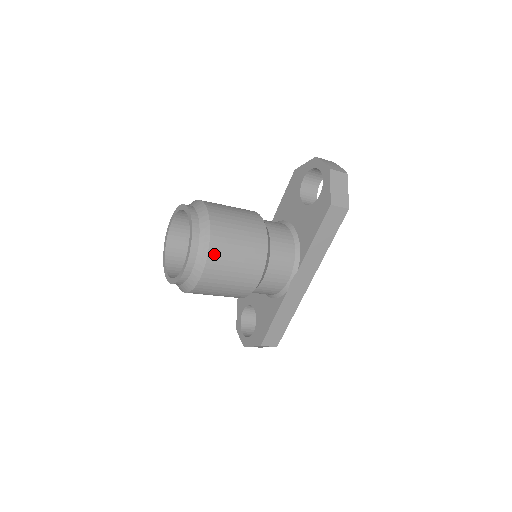
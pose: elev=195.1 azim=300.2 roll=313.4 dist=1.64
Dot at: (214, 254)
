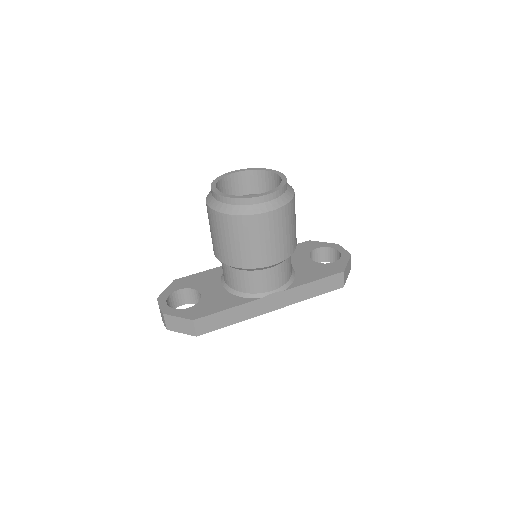
Dot at: (284, 211)
